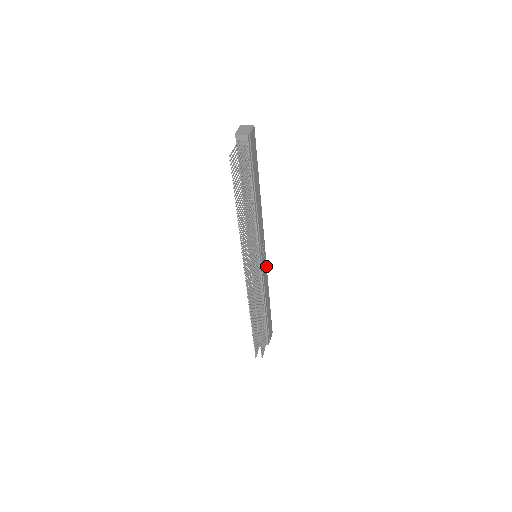
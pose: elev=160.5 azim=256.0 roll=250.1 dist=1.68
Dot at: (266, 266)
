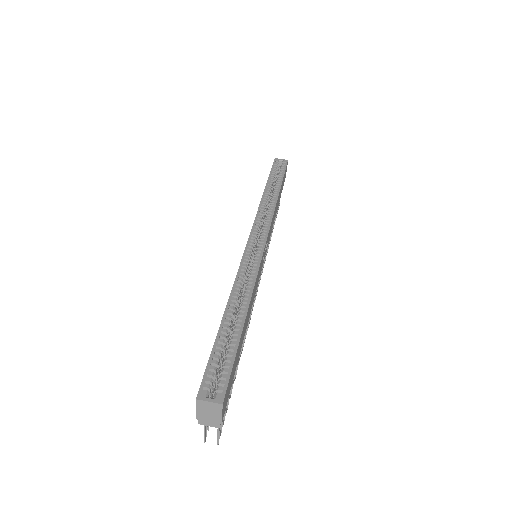
Dot at: (271, 223)
